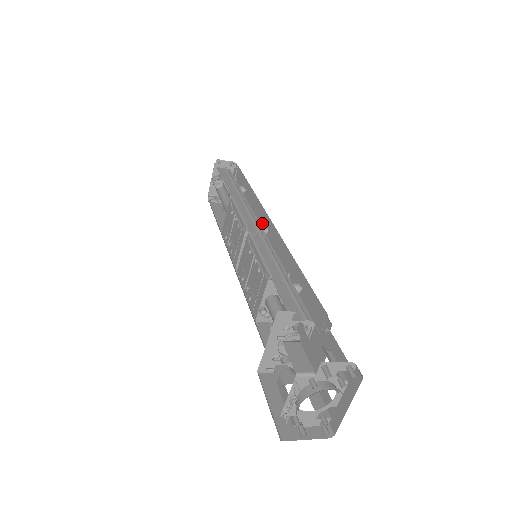
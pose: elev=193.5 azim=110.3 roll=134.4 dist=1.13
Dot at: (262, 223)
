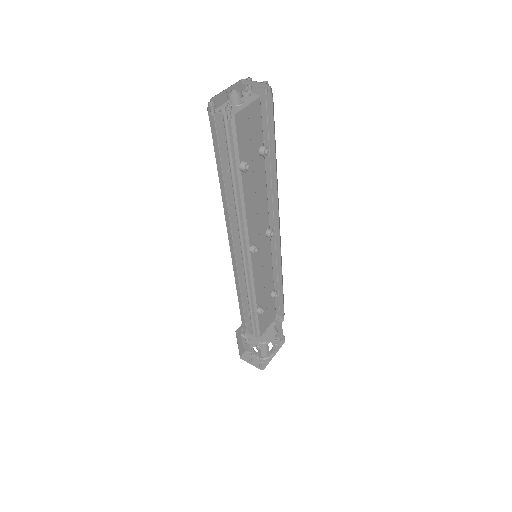
Dot at: occluded
